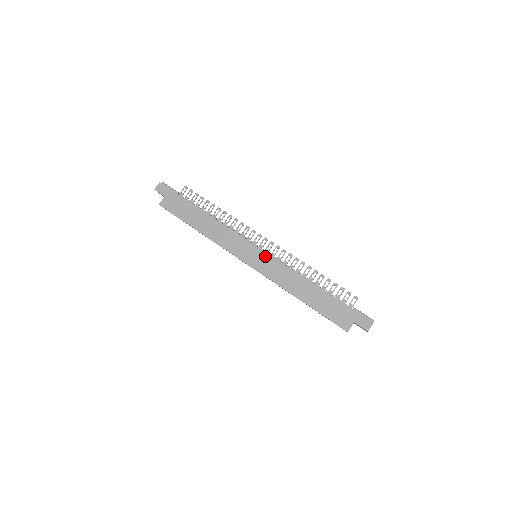
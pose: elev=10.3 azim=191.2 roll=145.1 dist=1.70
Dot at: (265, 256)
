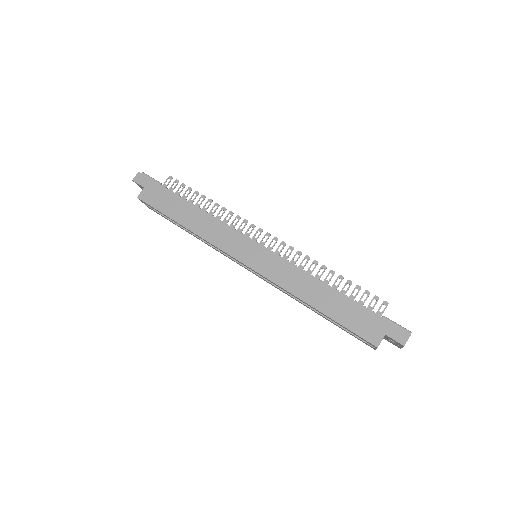
Dot at: (267, 254)
